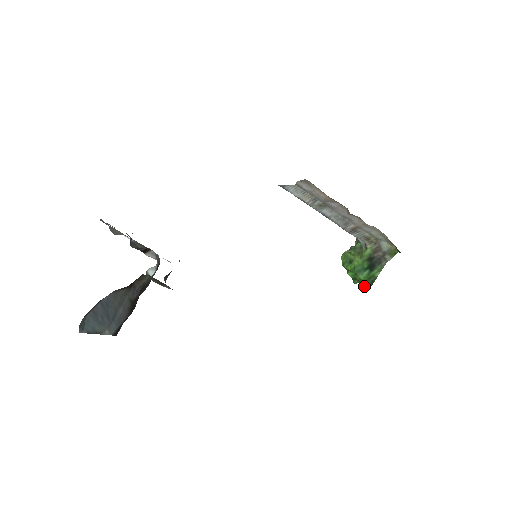
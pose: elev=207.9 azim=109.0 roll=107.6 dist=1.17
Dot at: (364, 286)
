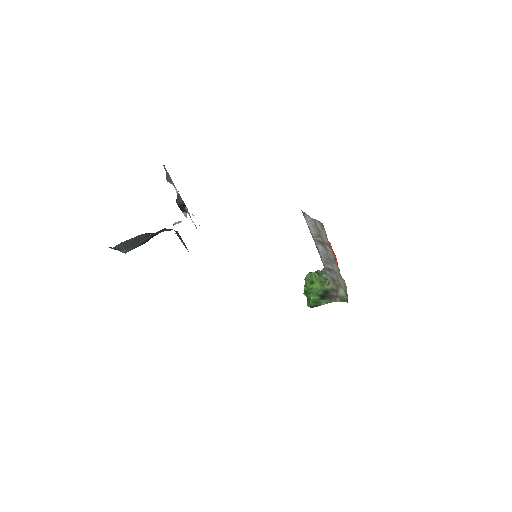
Dot at: (309, 304)
